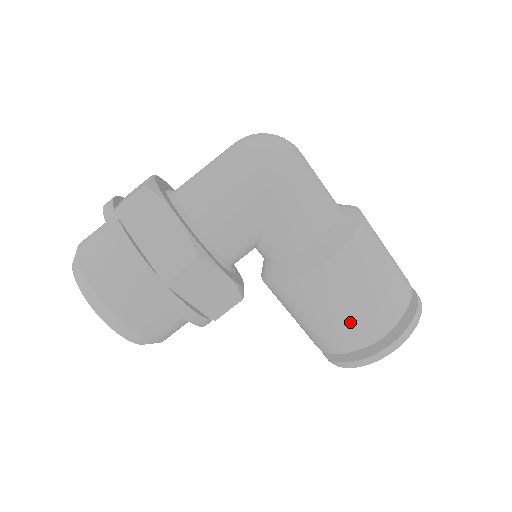
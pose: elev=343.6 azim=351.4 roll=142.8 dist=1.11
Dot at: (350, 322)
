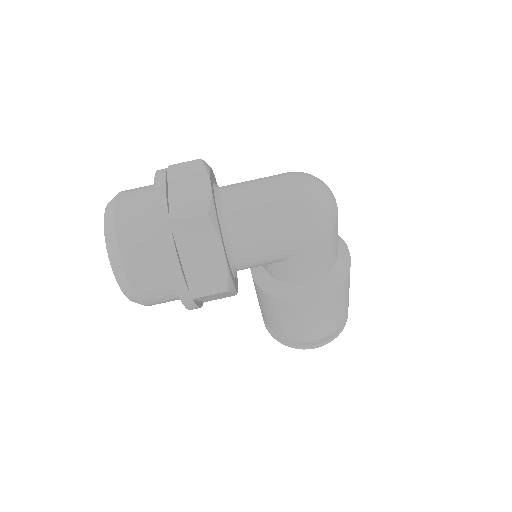
Dot at: (300, 330)
